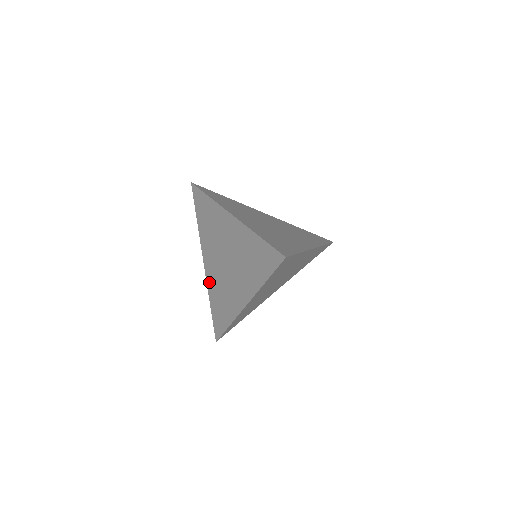
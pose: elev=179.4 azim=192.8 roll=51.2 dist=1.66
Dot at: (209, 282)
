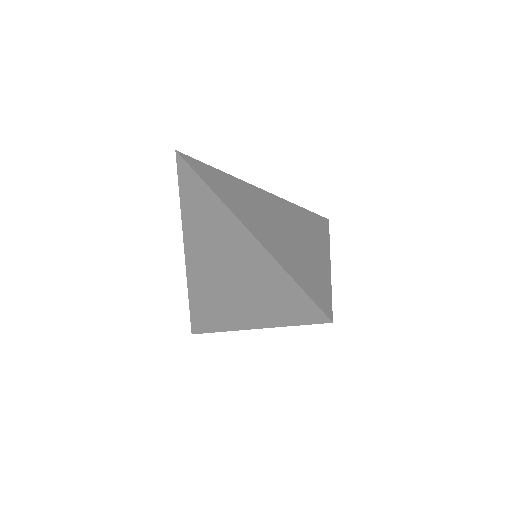
Dot at: (191, 276)
